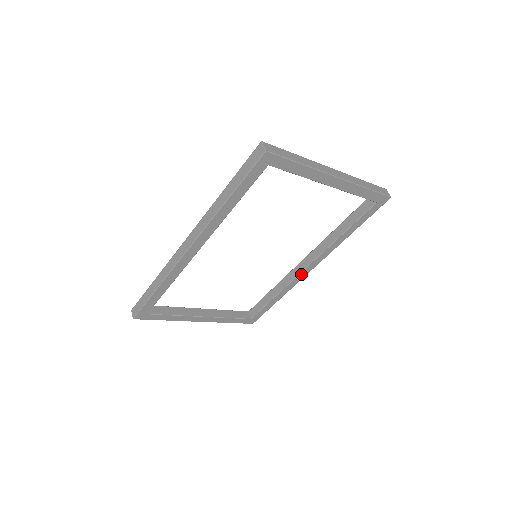
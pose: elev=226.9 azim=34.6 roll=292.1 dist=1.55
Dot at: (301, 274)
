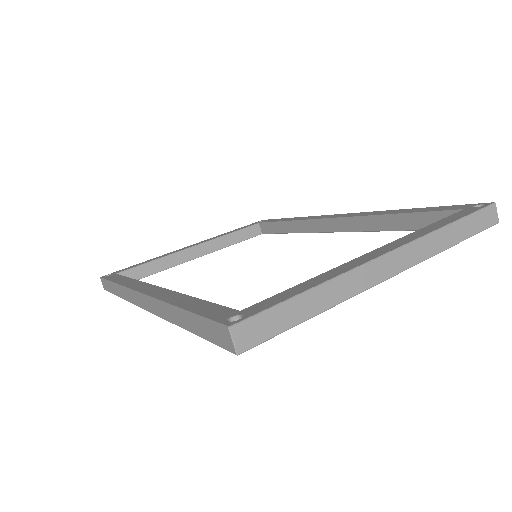
Dot at: (328, 231)
